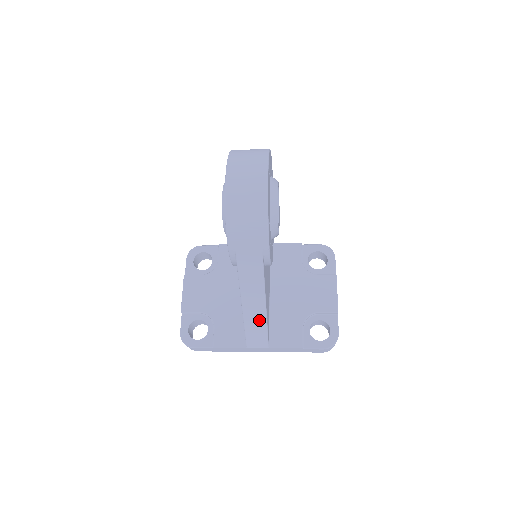
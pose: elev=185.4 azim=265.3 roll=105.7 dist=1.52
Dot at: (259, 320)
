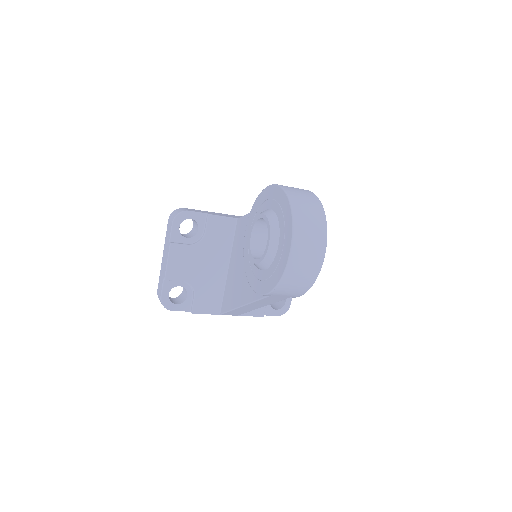
Dot at: (246, 310)
